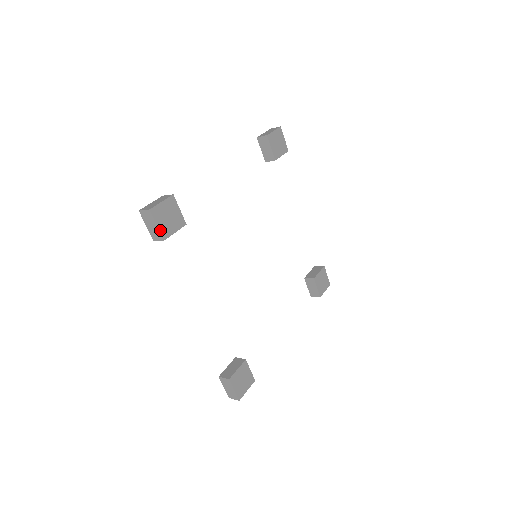
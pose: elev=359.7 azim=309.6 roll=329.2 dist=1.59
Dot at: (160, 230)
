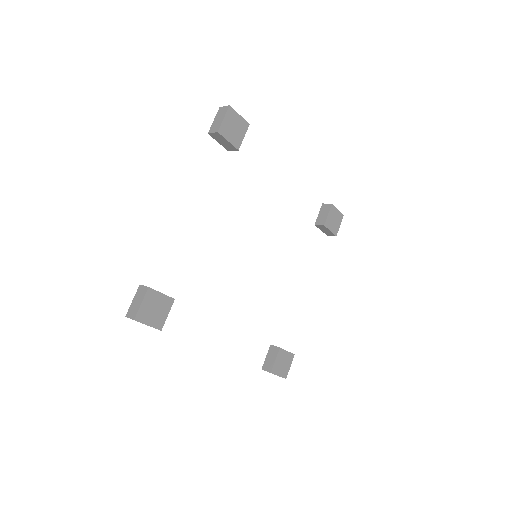
Dot at: (153, 326)
